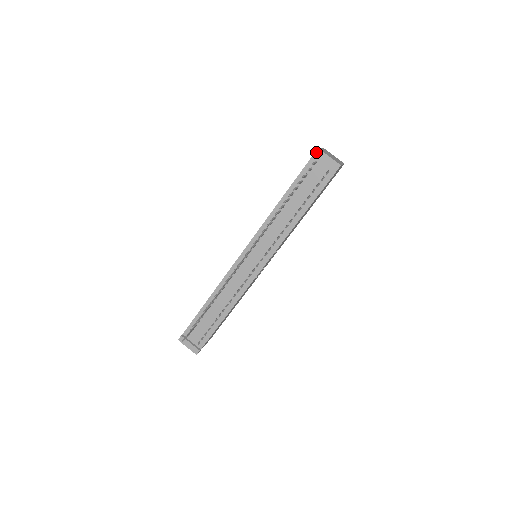
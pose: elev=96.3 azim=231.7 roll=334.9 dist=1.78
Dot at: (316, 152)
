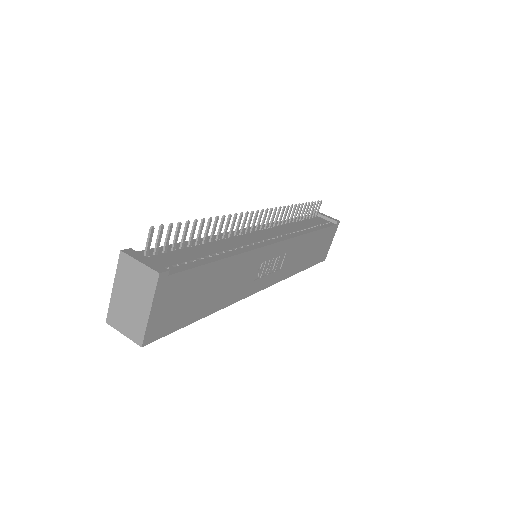
Dot at: occluded
